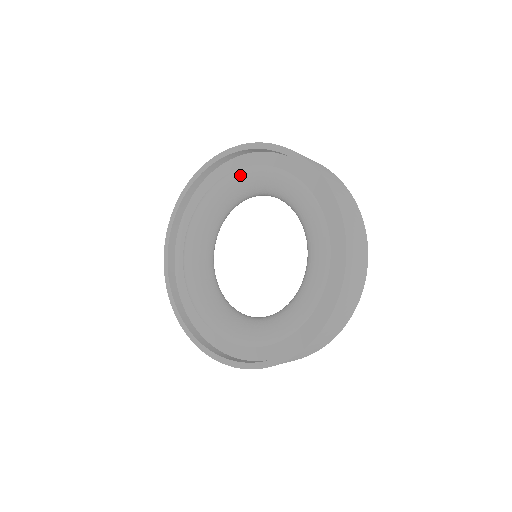
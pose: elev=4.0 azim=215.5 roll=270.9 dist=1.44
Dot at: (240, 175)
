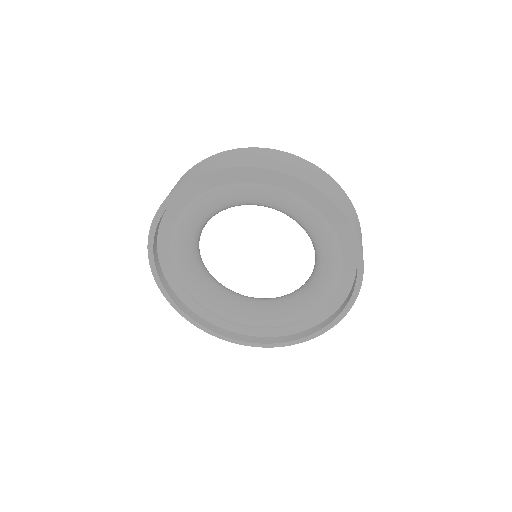
Dot at: (218, 197)
